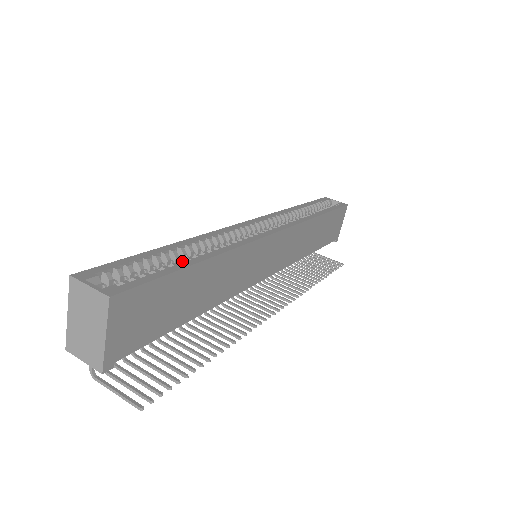
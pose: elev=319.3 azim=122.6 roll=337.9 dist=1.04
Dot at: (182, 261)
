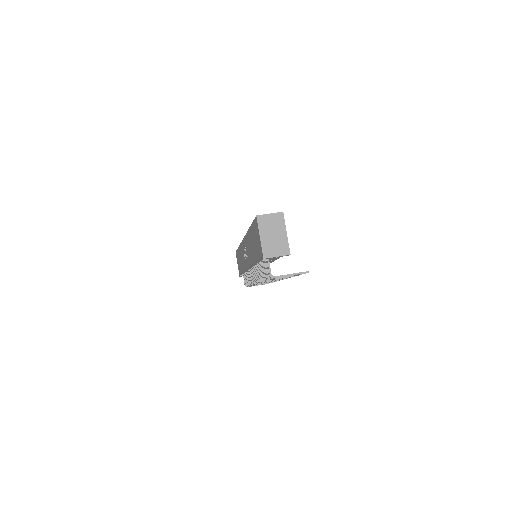
Dot at: occluded
